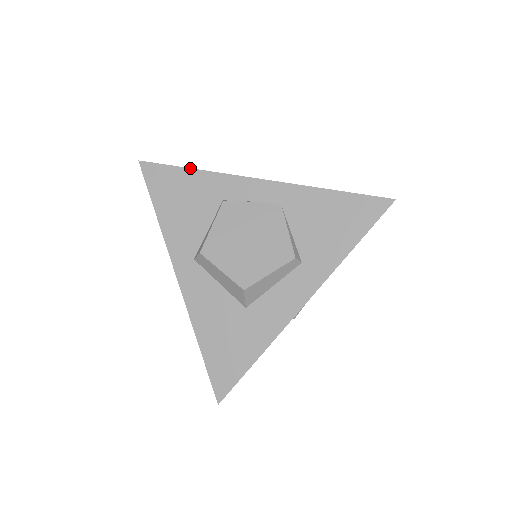
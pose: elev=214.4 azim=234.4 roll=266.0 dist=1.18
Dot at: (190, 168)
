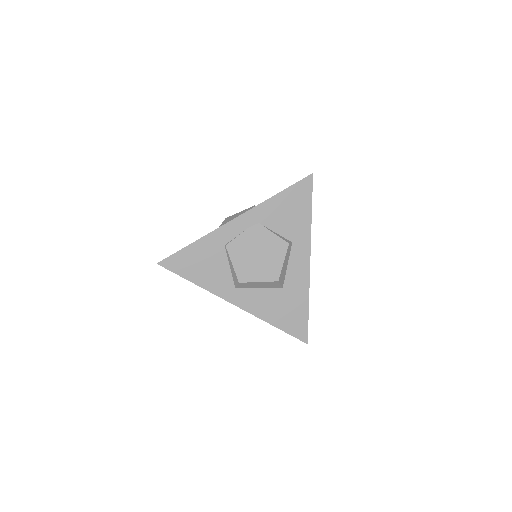
Dot at: (191, 244)
